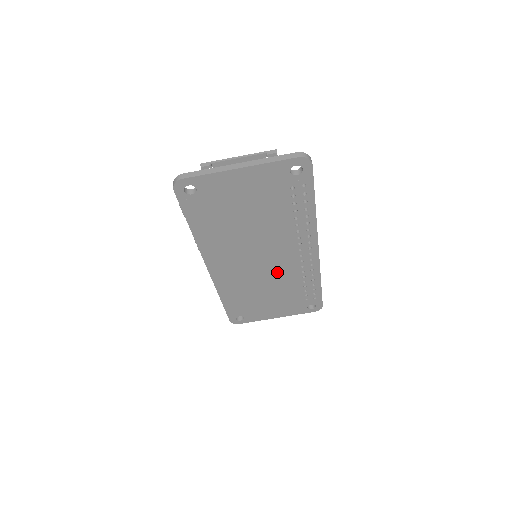
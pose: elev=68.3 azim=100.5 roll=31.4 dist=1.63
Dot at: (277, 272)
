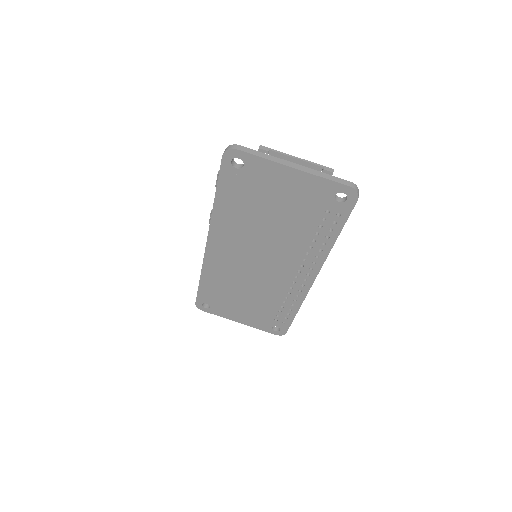
Dot at: (266, 281)
